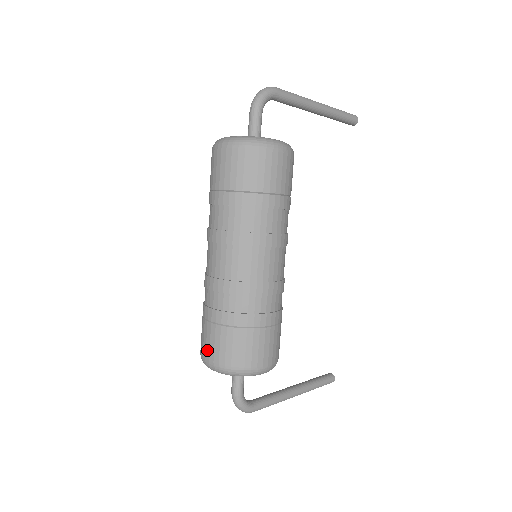
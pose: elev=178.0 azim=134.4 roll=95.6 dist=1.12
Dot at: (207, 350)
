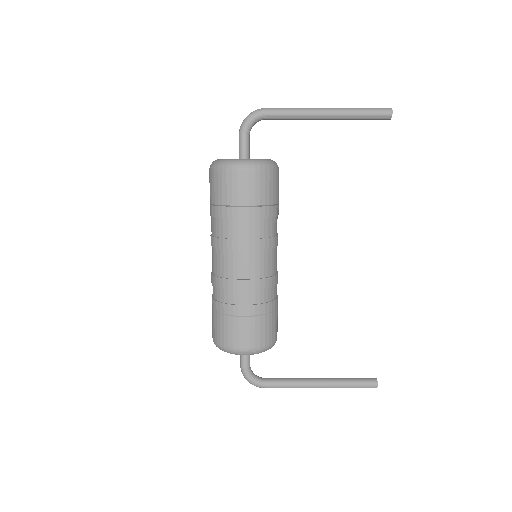
Dot at: occluded
